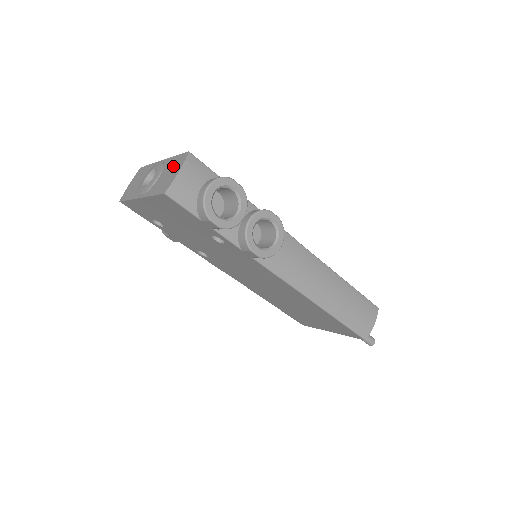
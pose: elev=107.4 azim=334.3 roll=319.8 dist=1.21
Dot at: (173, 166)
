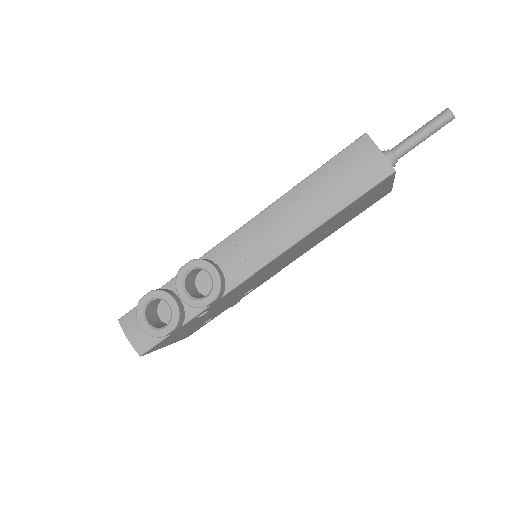
Dot at: occluded
